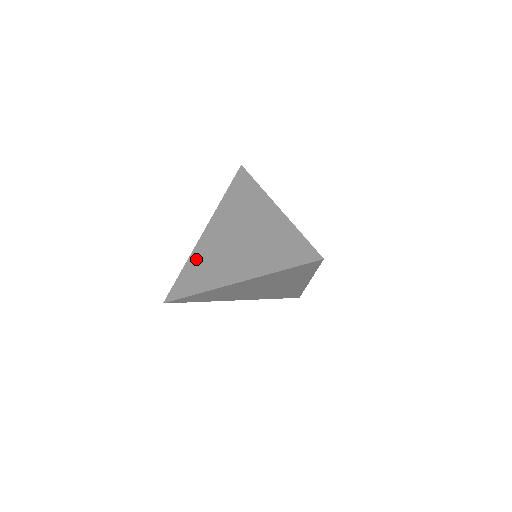
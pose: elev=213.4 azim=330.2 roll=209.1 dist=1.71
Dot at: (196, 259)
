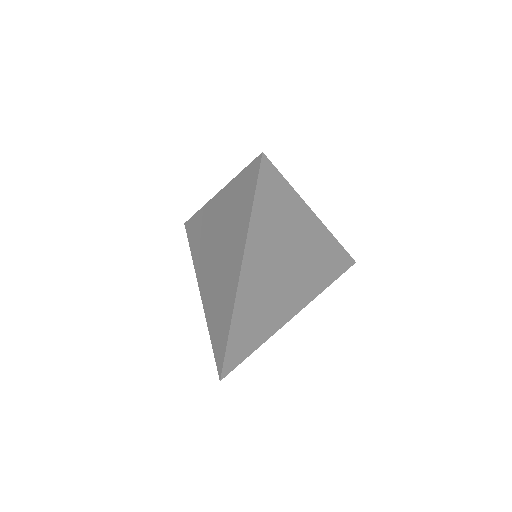
Dot at: (202, 219)
